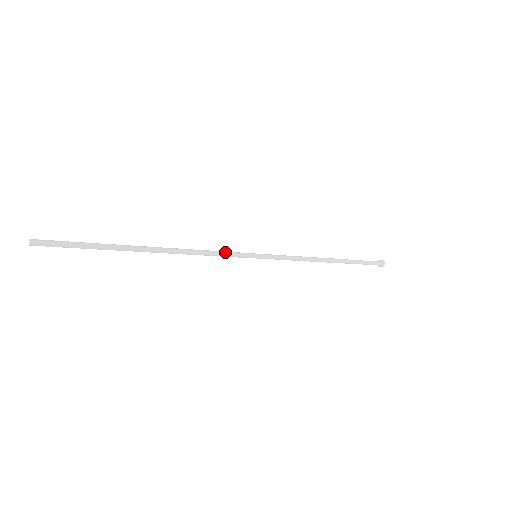
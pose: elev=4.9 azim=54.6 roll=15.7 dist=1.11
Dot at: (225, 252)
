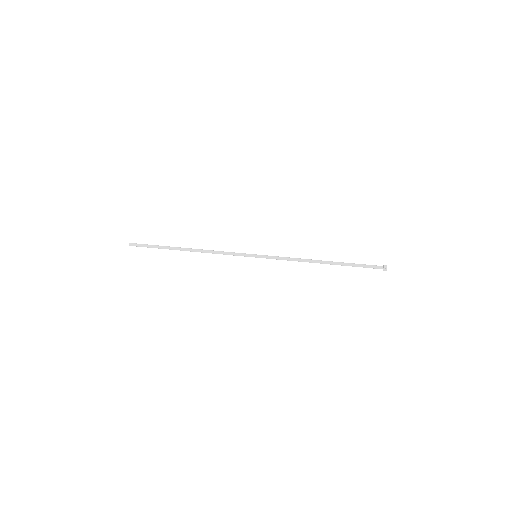
Dot at: (232, 254)
